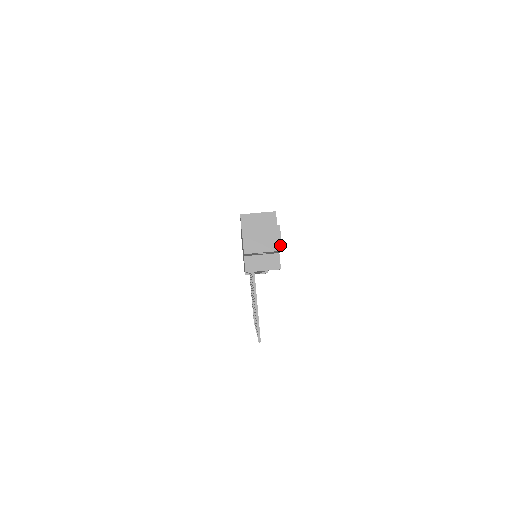
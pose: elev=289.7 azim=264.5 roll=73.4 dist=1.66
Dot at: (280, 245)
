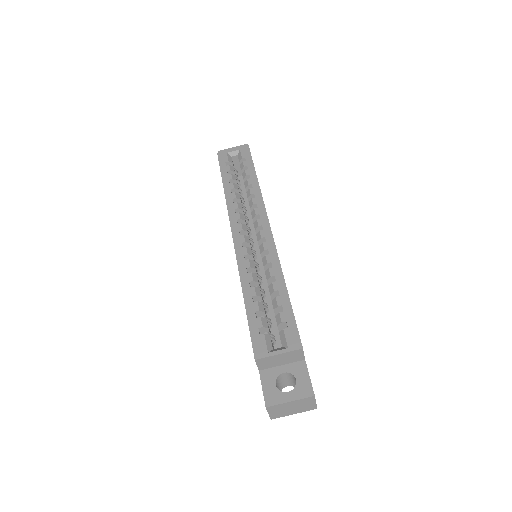
Dot at: (315, 407)
